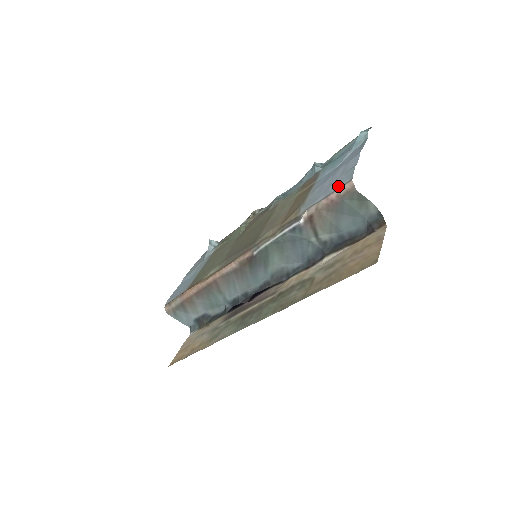
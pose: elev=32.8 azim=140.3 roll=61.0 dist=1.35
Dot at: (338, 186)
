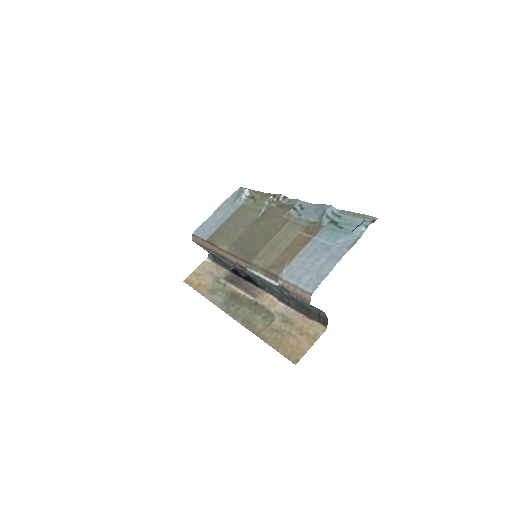
Dot at: (305, 286)
